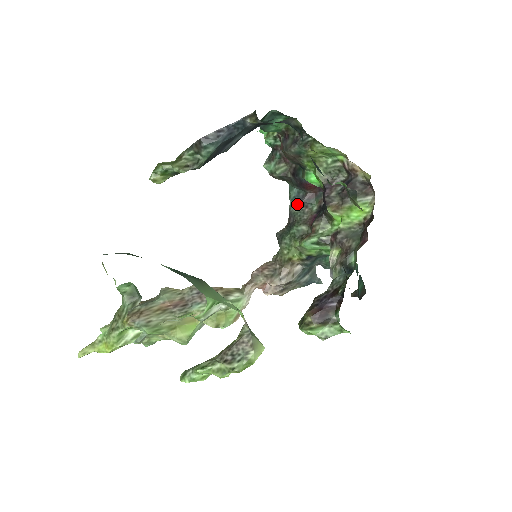
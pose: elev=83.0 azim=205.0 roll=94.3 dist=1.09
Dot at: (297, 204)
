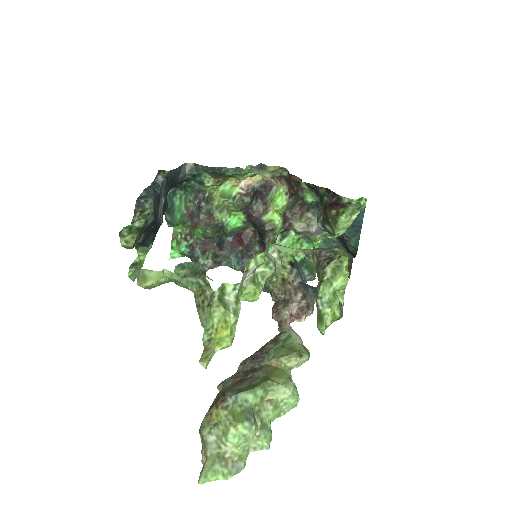
Dot at: (244, 261)
